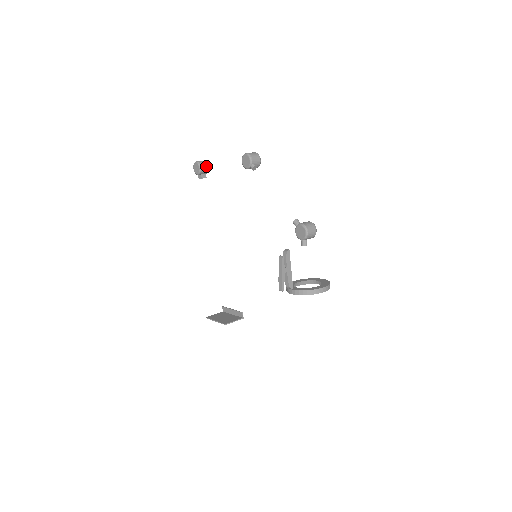
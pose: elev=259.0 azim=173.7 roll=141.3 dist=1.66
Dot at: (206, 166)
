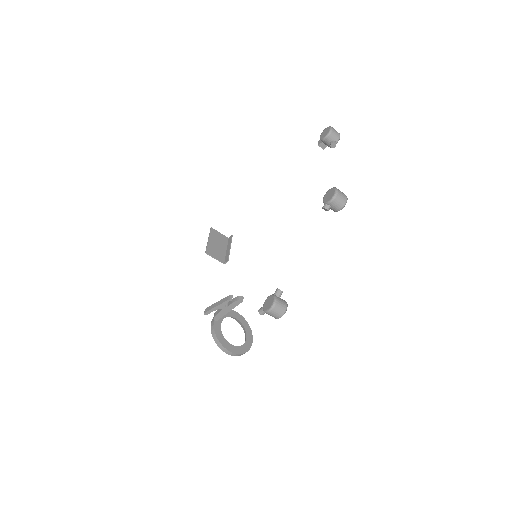
Dot at: (332, 142)
